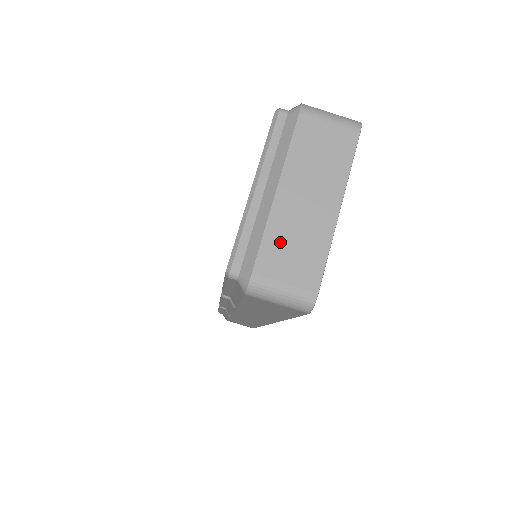
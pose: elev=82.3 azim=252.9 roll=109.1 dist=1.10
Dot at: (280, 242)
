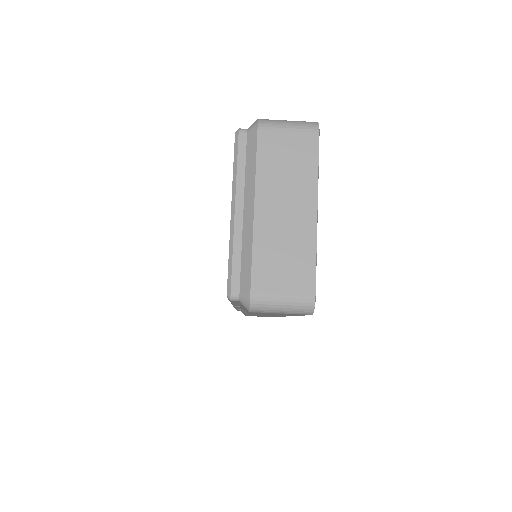
Dot at: (269, 257)
